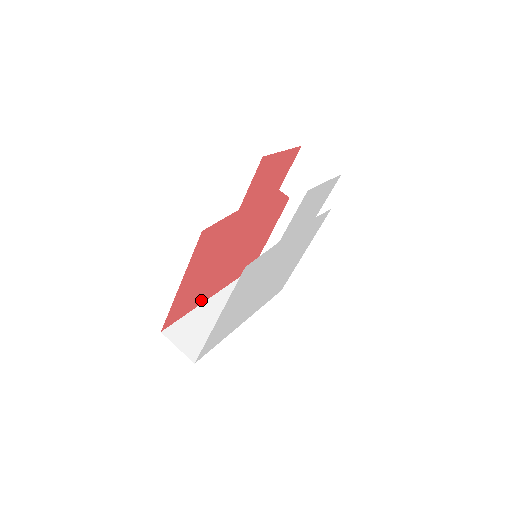
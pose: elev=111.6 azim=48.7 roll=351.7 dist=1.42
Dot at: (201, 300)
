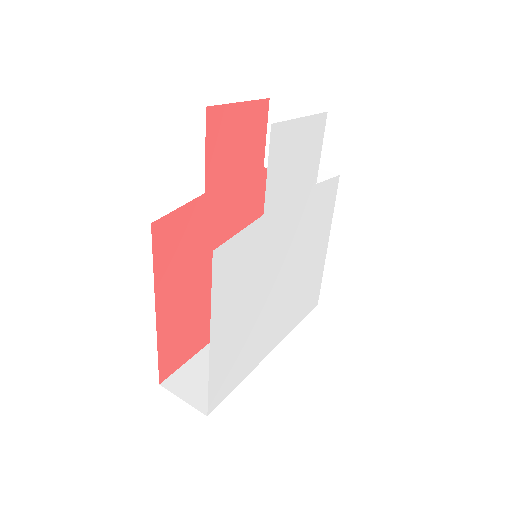
Dot at: occluded
